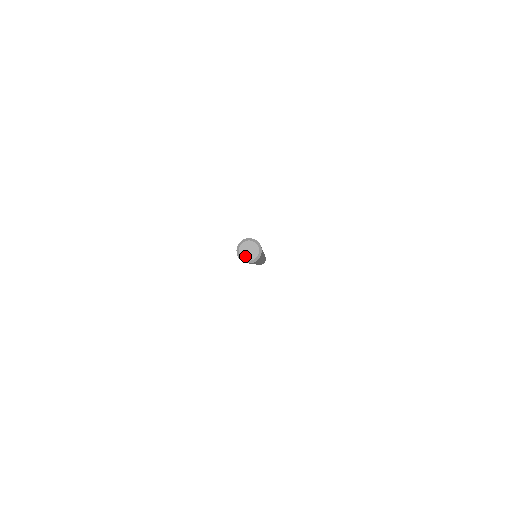
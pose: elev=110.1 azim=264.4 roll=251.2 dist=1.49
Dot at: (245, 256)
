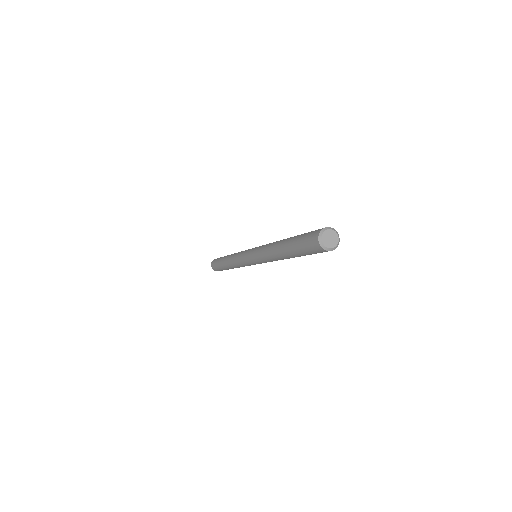
Dot at: (325, 240)
